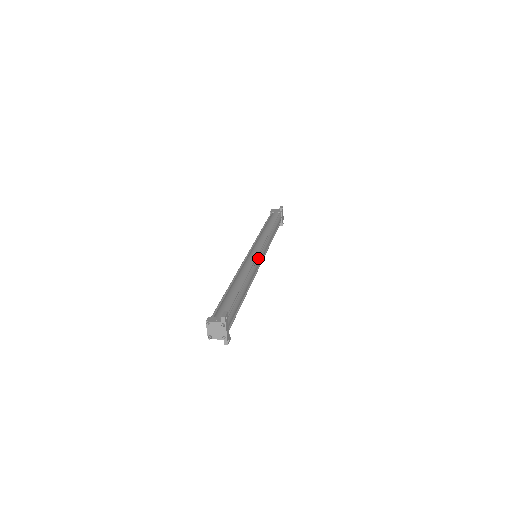
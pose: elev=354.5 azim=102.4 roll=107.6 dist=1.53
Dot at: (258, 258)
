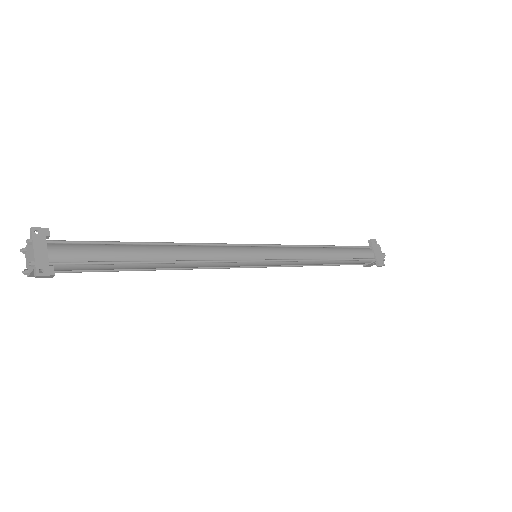
Dot at: (243, 247)
